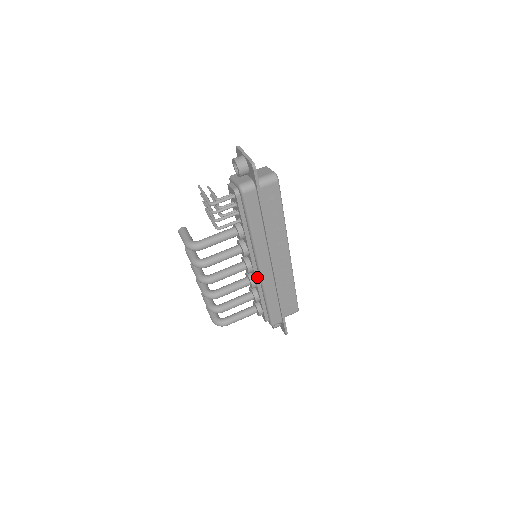
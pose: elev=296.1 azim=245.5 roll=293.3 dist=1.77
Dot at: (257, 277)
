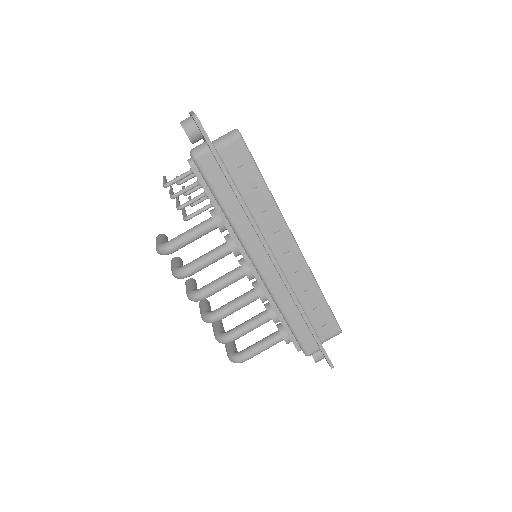
Dot at: (261, 283)
